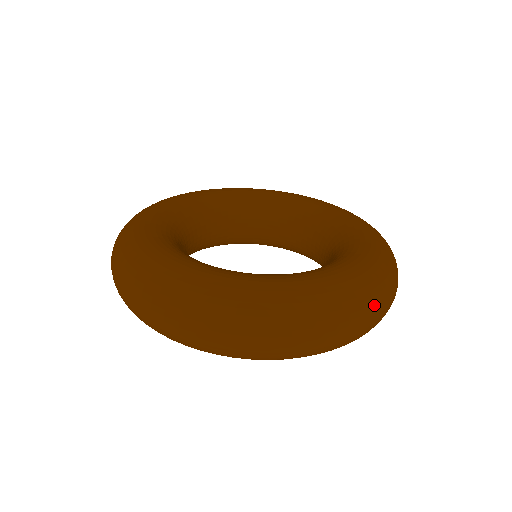
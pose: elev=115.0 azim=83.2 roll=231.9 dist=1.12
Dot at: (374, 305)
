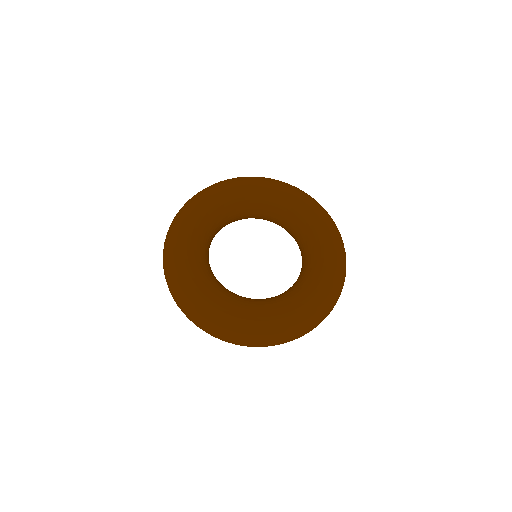
Dot at: (316, 323)
